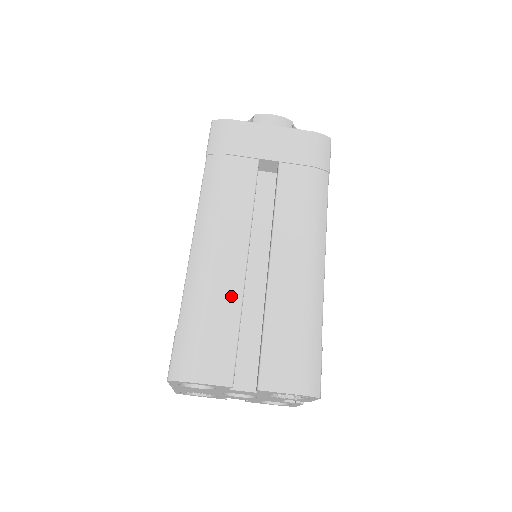
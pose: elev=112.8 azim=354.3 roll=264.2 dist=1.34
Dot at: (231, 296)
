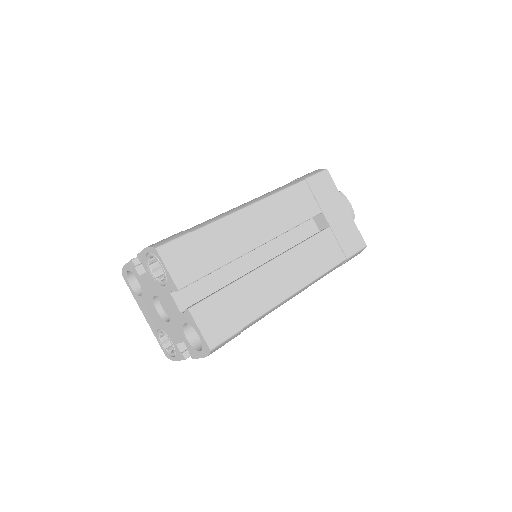
Dot at: occluded
